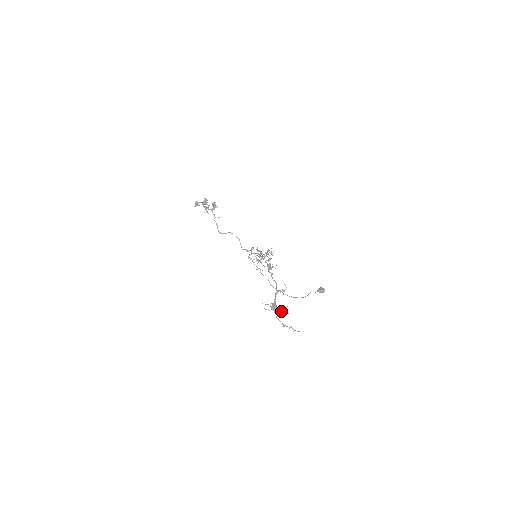
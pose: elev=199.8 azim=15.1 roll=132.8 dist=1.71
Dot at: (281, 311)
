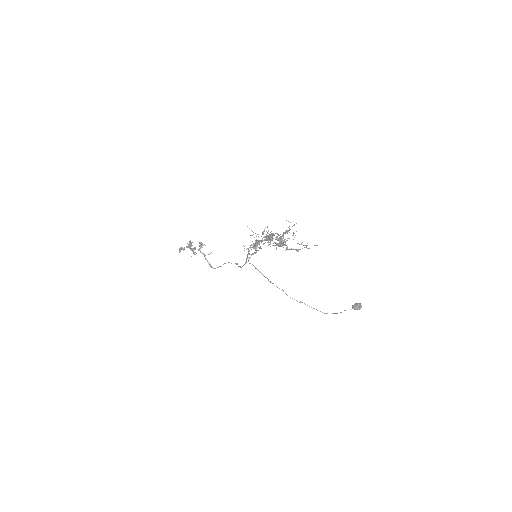
Dot at: (287, 230)
